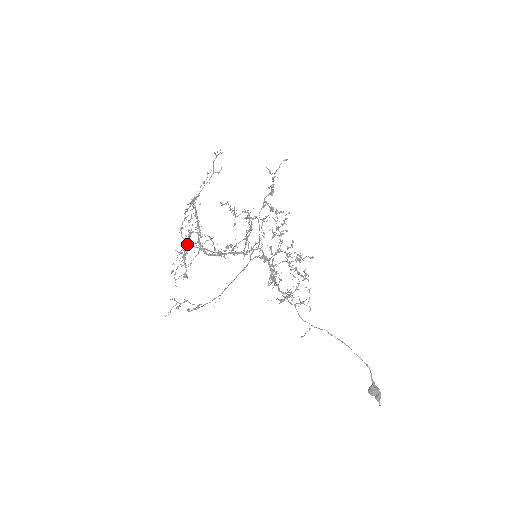
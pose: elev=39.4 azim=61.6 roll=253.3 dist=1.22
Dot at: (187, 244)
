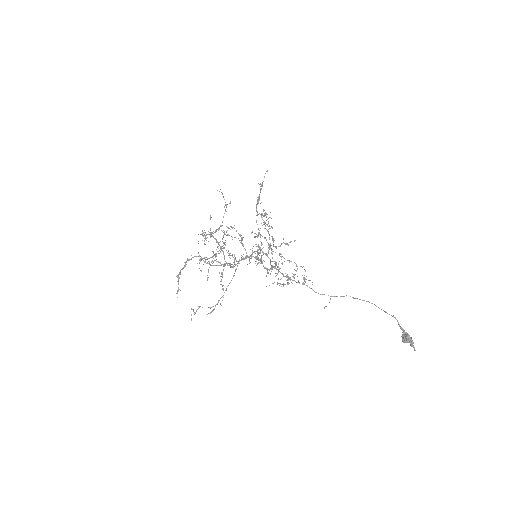
Dot at: (221, 265)
